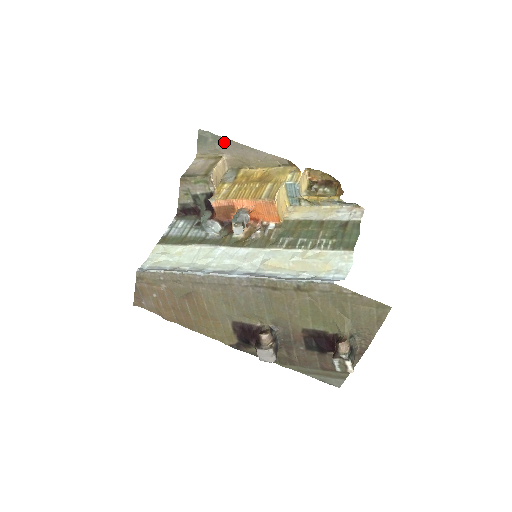
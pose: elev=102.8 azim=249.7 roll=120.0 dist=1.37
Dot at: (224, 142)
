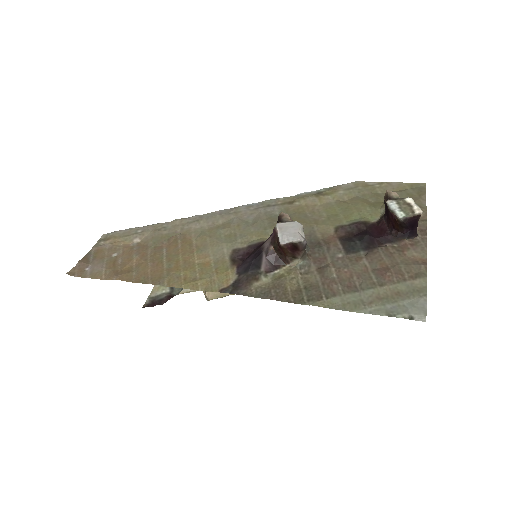
Dot at: occluded
